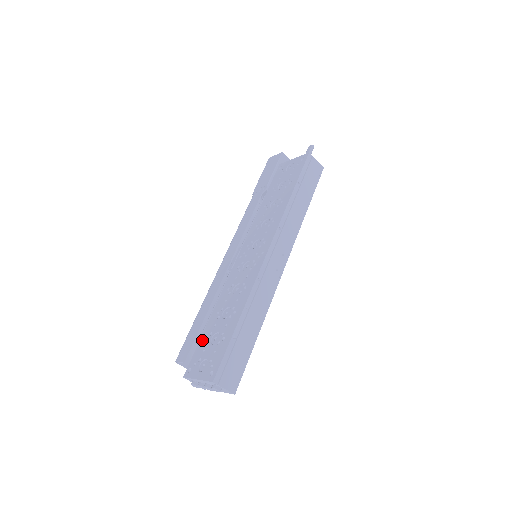
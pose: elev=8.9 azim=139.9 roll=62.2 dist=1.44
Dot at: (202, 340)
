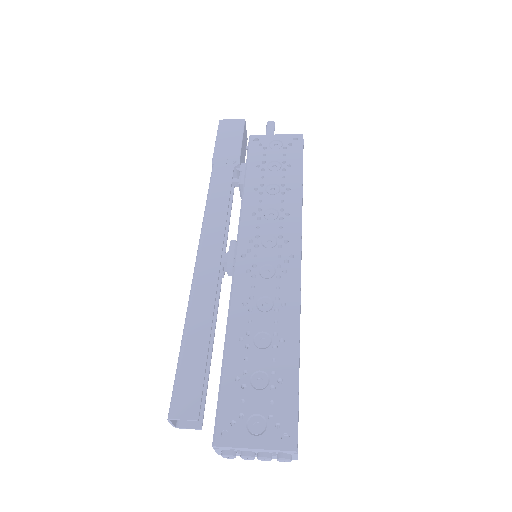
Dot at: (229, 382)
